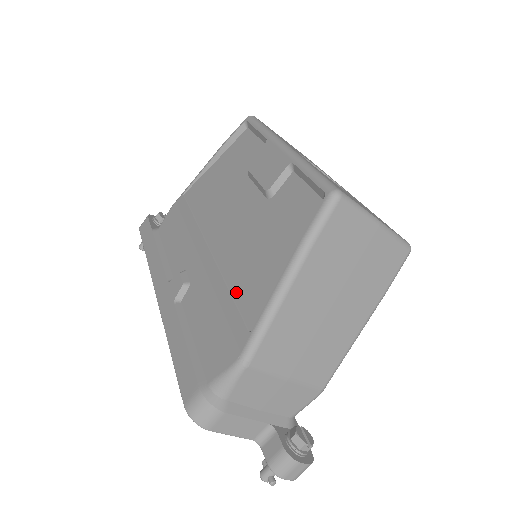
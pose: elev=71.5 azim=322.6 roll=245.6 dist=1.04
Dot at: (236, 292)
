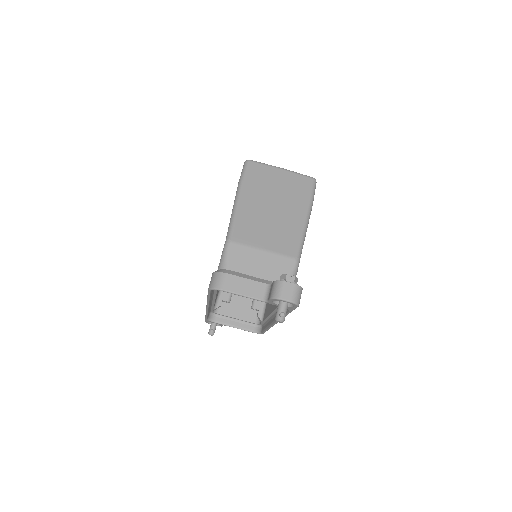
Dot at: occluded
